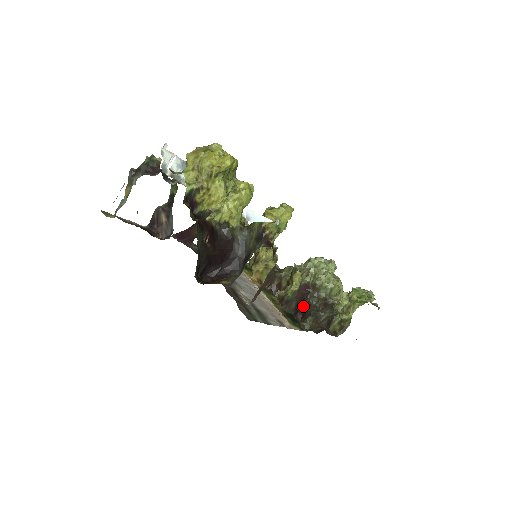
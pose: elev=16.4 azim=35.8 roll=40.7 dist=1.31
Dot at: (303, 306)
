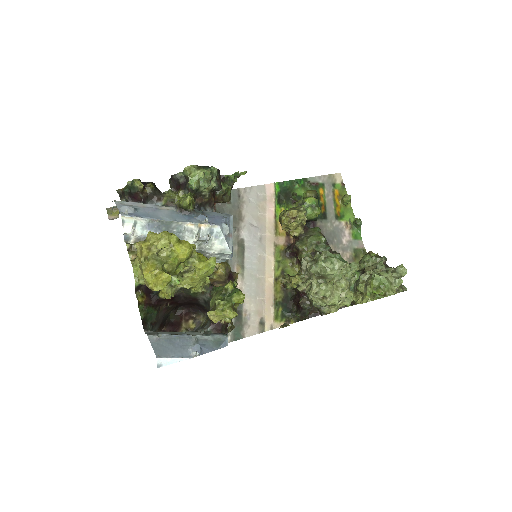
Dot at: (298, 300)
